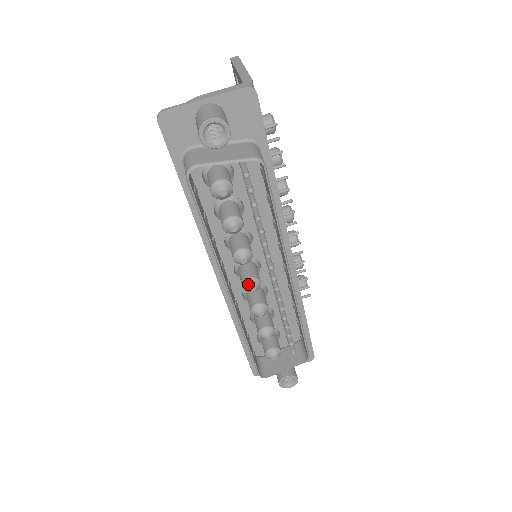
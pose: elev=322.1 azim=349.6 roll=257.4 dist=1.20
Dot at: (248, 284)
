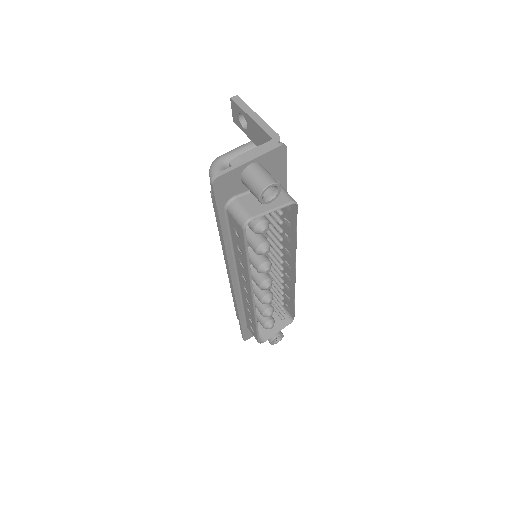
Dot at: (265, 285)
